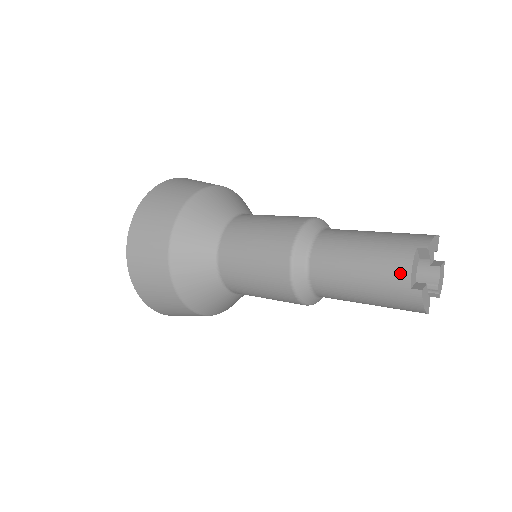
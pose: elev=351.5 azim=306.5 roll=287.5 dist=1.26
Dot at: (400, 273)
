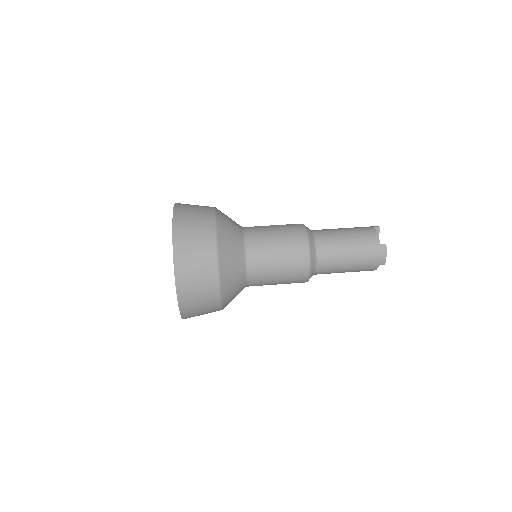
Dot at: occluded
